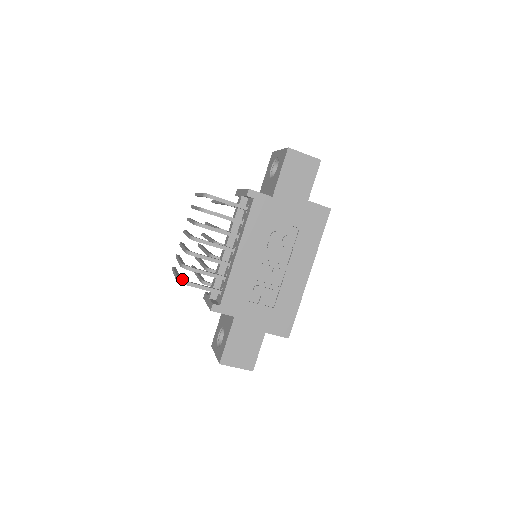
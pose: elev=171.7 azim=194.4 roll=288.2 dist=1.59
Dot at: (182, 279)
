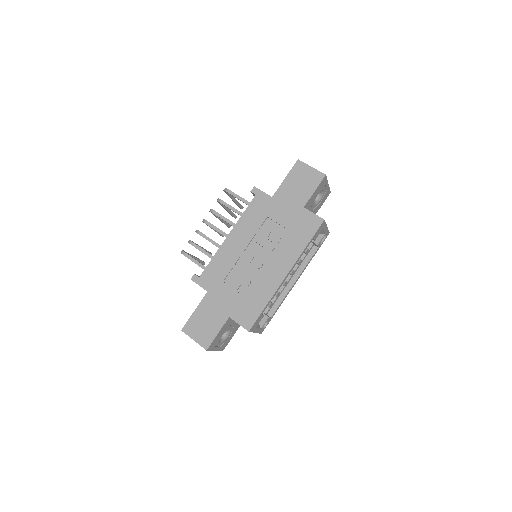
Dot at: (184, 251)
